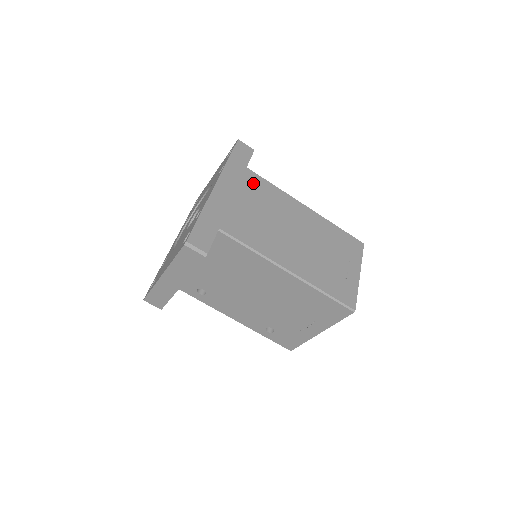
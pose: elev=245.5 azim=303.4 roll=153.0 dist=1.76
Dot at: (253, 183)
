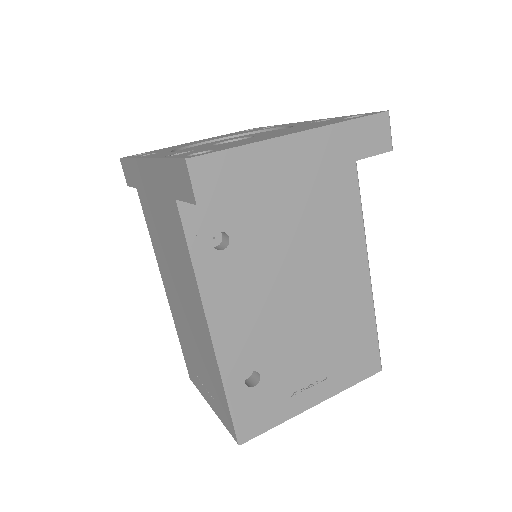
Dot at: occluded
